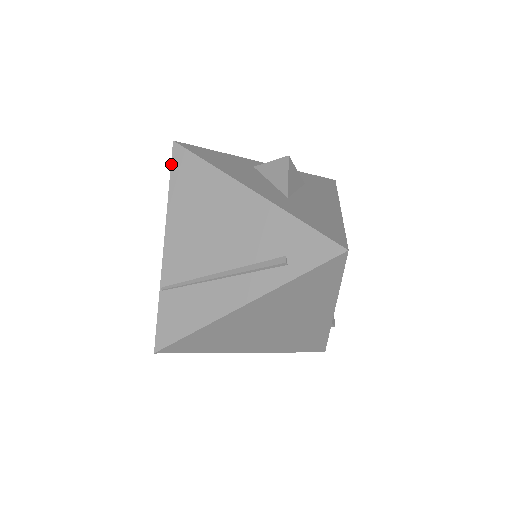
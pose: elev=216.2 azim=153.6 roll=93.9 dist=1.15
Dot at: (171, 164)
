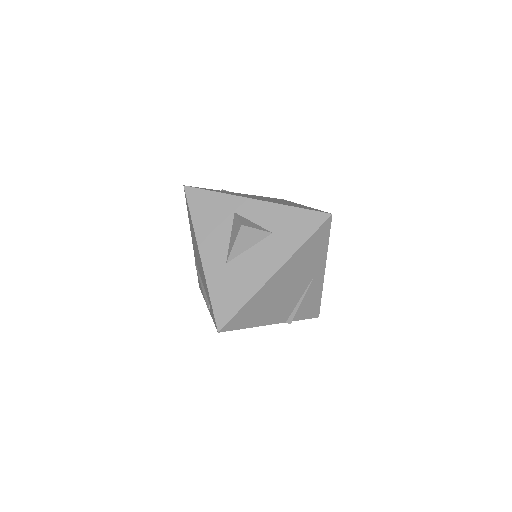
Dot at: occluded
